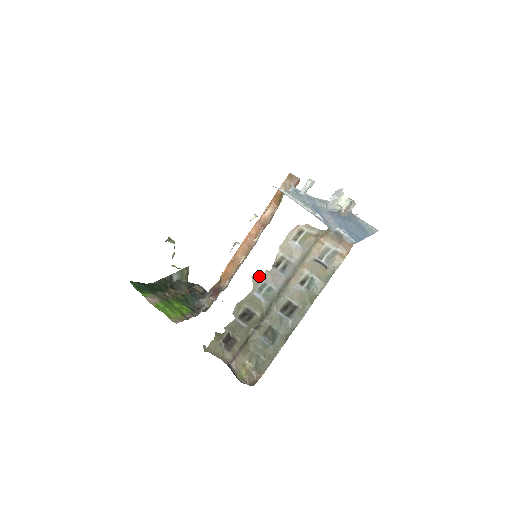
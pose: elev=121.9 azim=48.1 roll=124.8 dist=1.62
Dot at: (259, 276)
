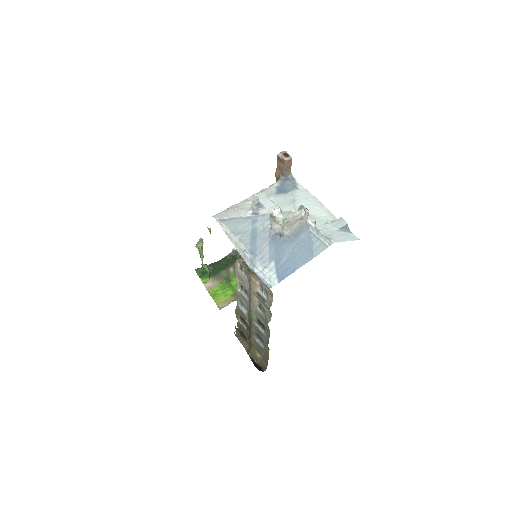
Dot at: (236, 294)
